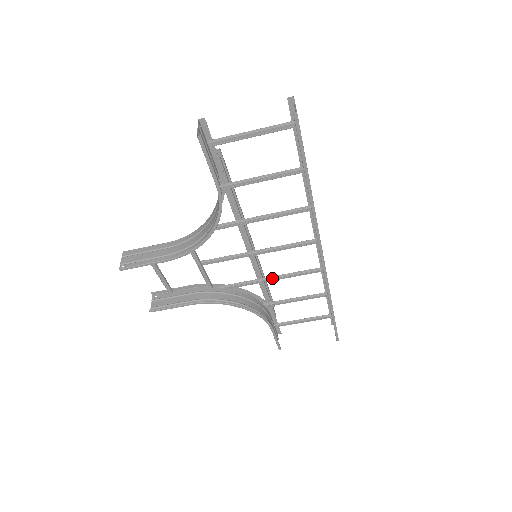
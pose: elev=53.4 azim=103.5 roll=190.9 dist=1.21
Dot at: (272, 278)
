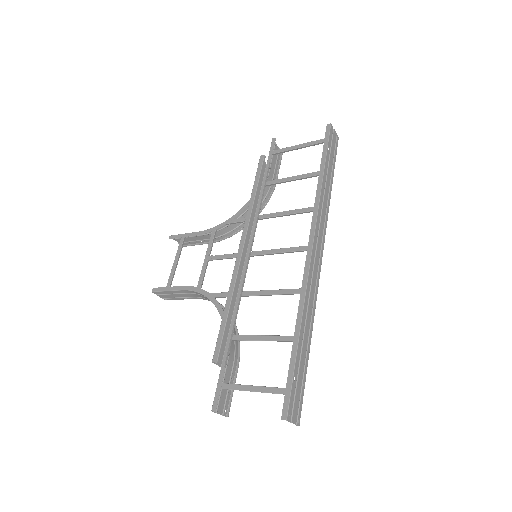
Dot at: occluded
